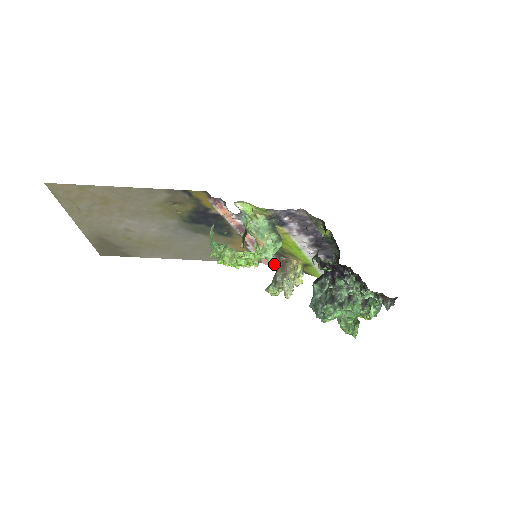
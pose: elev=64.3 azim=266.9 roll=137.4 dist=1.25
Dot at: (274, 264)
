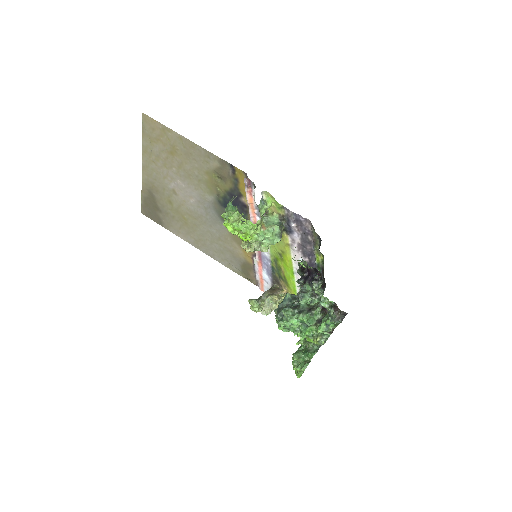
Dot at: occluded
